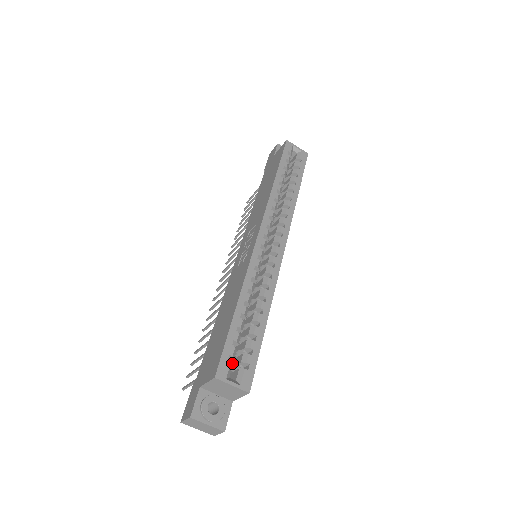
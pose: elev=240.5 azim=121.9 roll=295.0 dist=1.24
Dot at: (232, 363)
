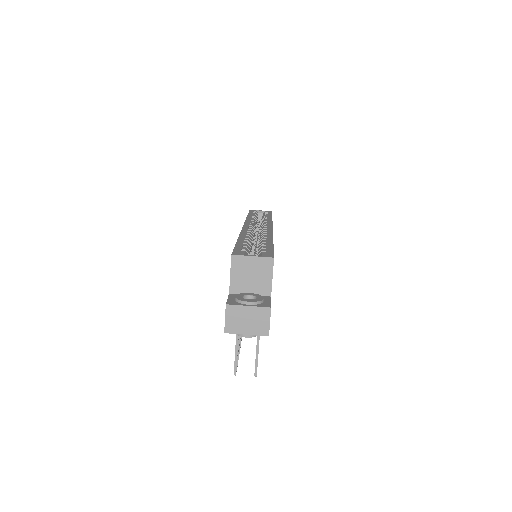
Dot at: occluded
